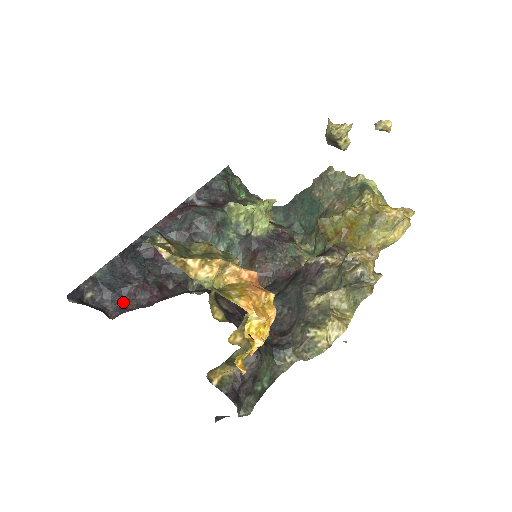
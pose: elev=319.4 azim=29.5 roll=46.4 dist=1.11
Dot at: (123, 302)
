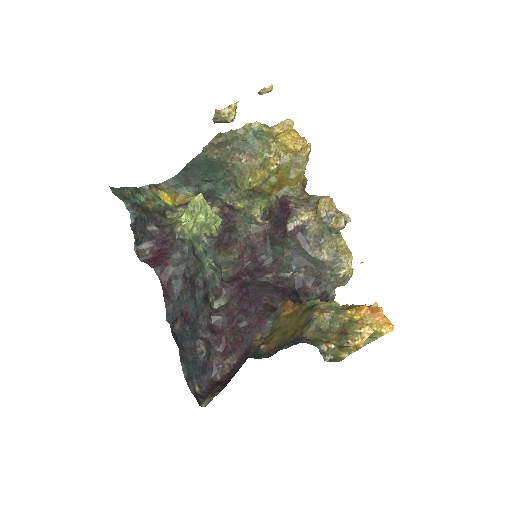
Dot at: (210, 365)
